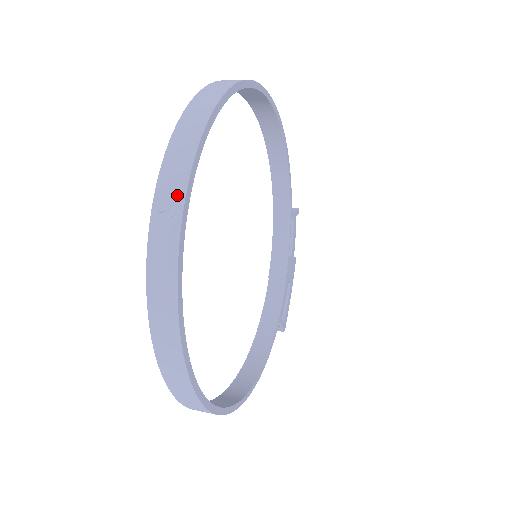
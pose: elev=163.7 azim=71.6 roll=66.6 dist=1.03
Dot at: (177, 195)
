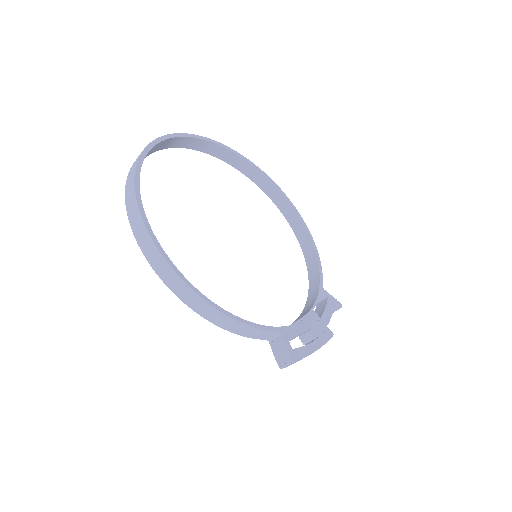
Dot at: occluded
